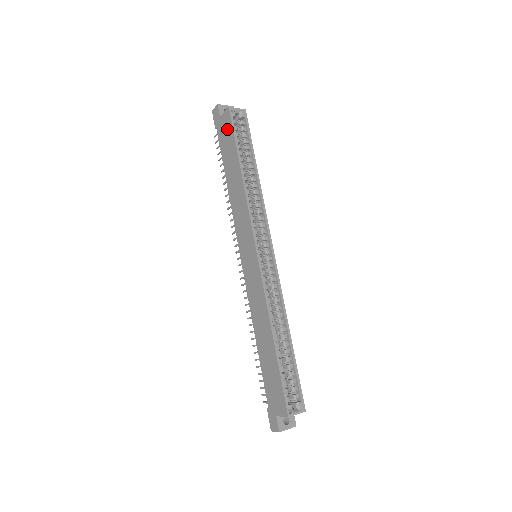
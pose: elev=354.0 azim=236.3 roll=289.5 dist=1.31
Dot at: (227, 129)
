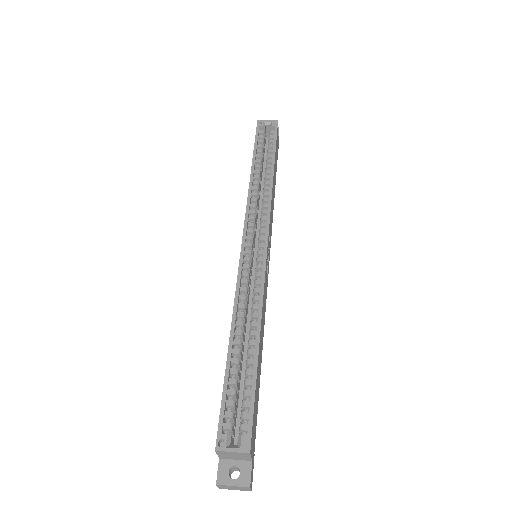
Dot at: occluded
